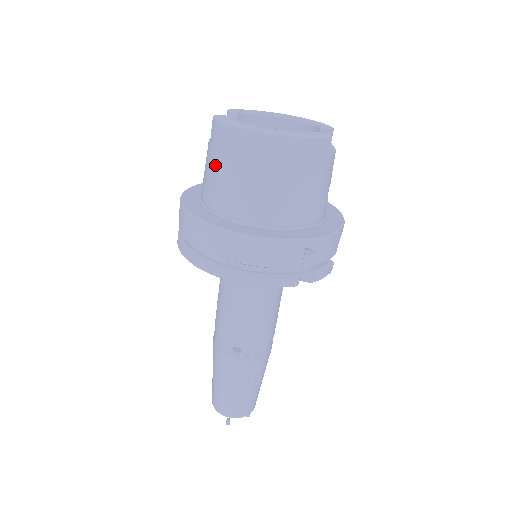
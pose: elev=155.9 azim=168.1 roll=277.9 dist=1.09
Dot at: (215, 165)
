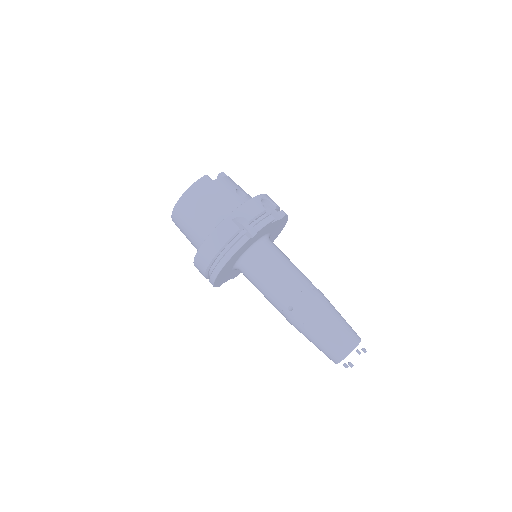
Dot at: (186, 236)
